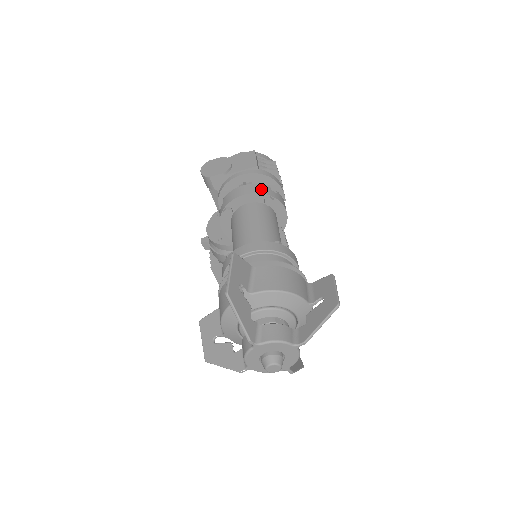
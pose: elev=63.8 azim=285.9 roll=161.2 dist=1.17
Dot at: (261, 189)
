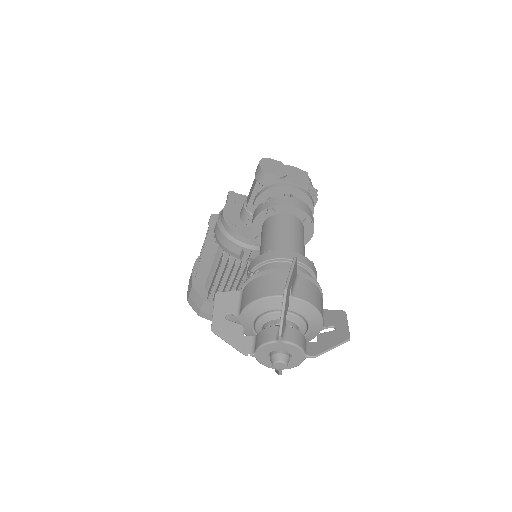
Dot at: (307, 209)
